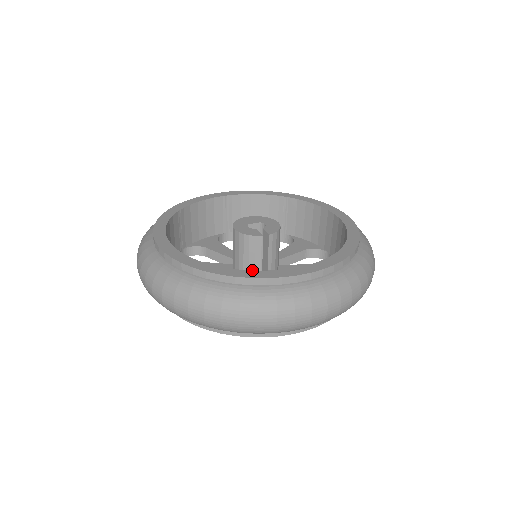
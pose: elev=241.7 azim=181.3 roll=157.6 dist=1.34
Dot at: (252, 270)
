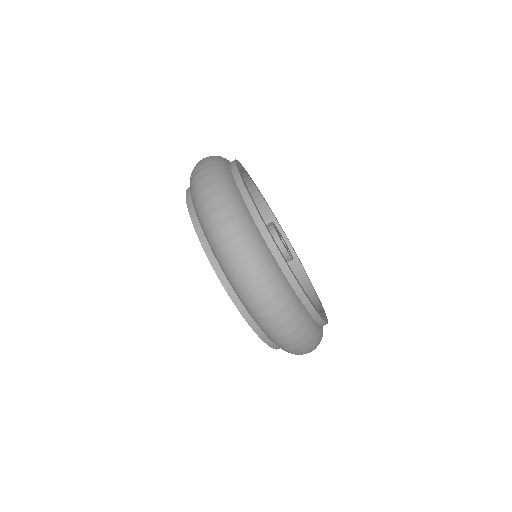
Dot at: occluded
